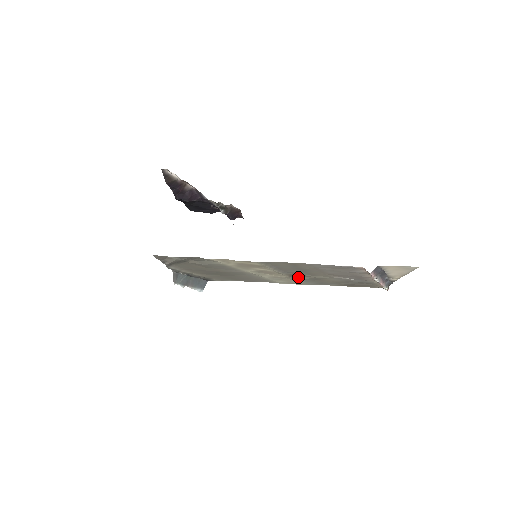
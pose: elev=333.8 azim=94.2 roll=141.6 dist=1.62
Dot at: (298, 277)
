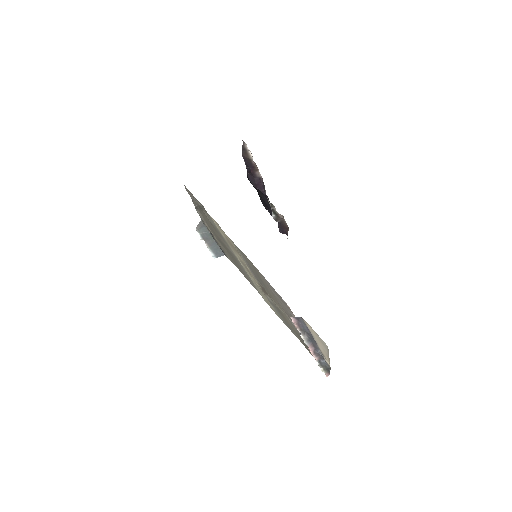
Dot at: (268, 297)
